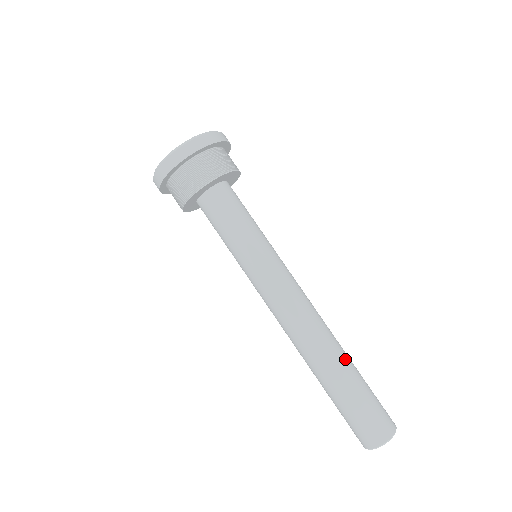
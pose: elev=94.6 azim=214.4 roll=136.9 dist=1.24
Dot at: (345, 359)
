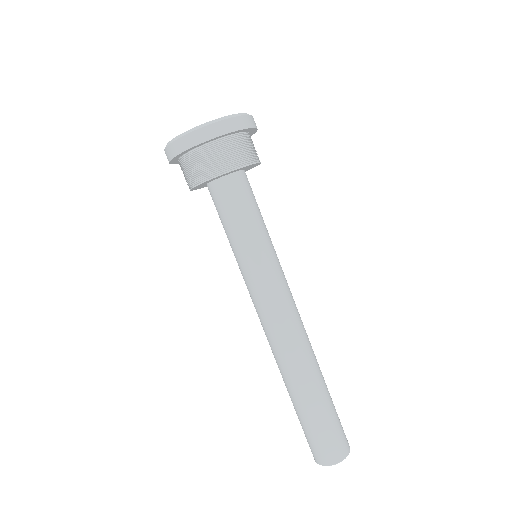
Dot at: (319, 380)
